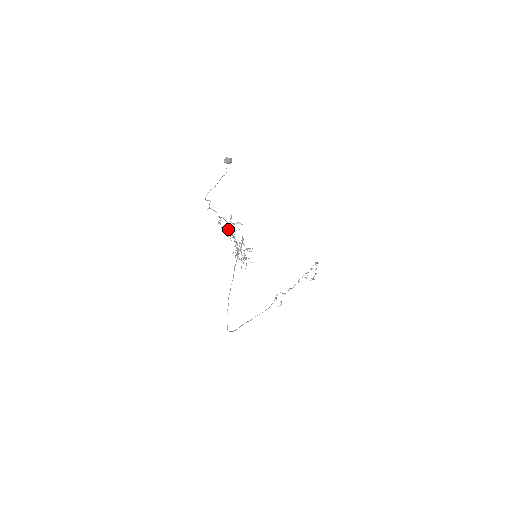
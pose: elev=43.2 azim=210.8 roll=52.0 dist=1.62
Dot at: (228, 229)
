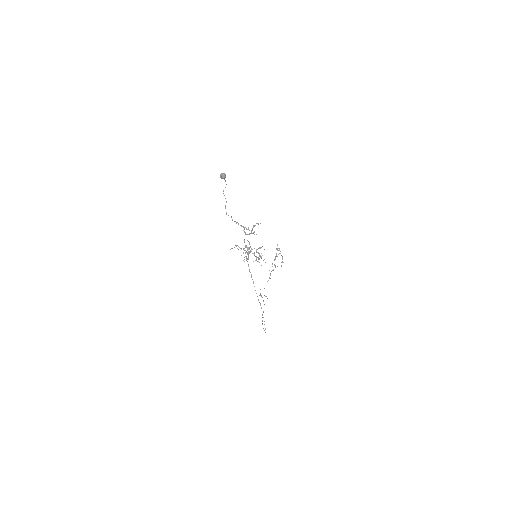
Dot at: (252, 233)
